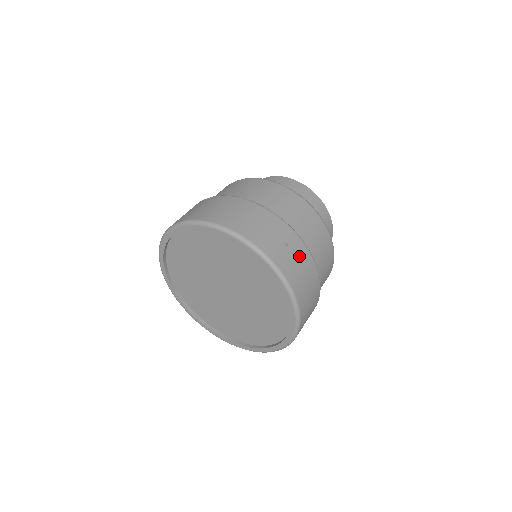
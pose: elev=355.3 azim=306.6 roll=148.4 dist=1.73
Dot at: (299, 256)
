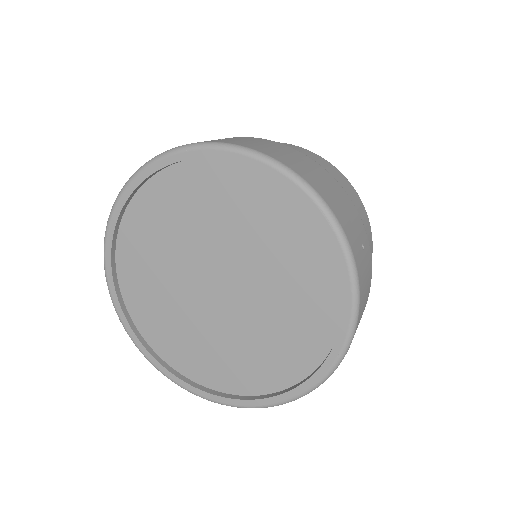
Dot at: (368, 272)
